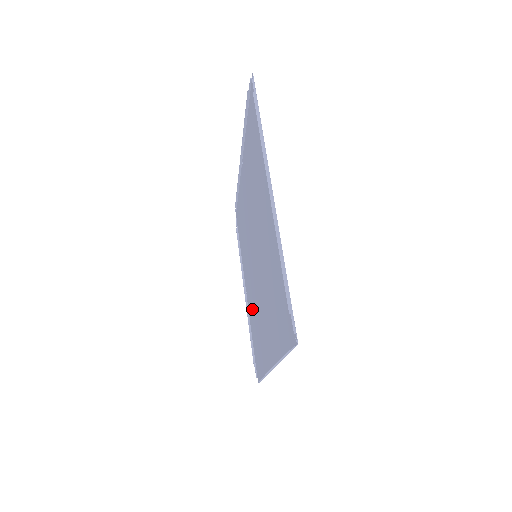
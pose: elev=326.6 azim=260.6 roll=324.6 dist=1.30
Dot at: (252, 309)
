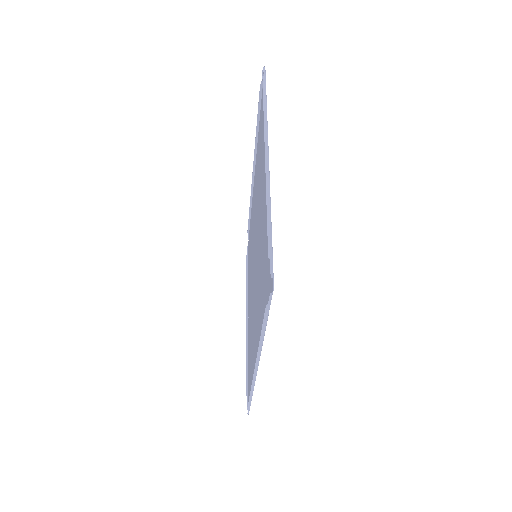
Dot at: (250, 327)
